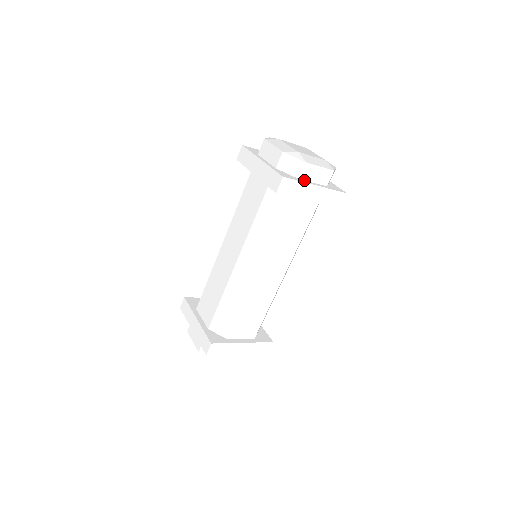
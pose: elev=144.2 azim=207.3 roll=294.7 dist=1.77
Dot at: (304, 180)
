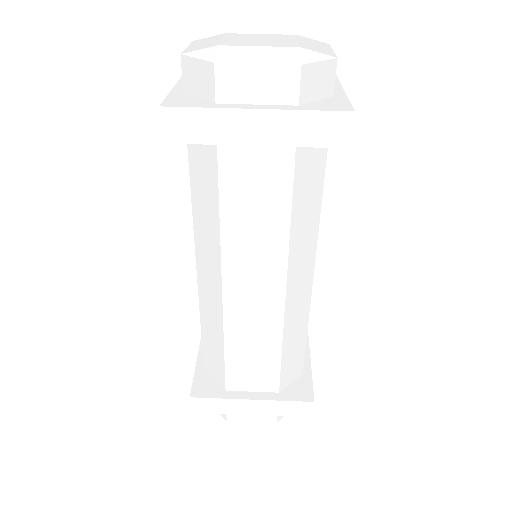
Dot at: (230, 103)
